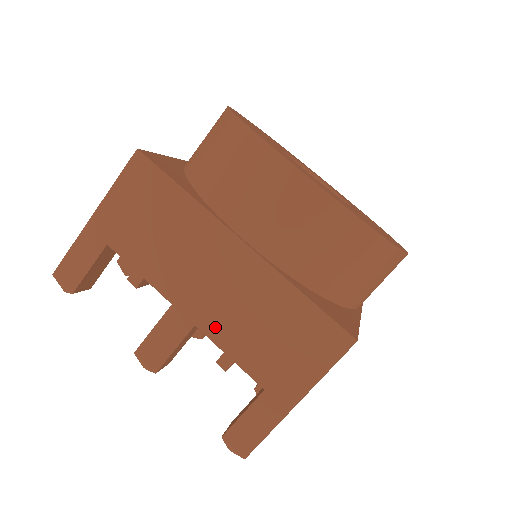
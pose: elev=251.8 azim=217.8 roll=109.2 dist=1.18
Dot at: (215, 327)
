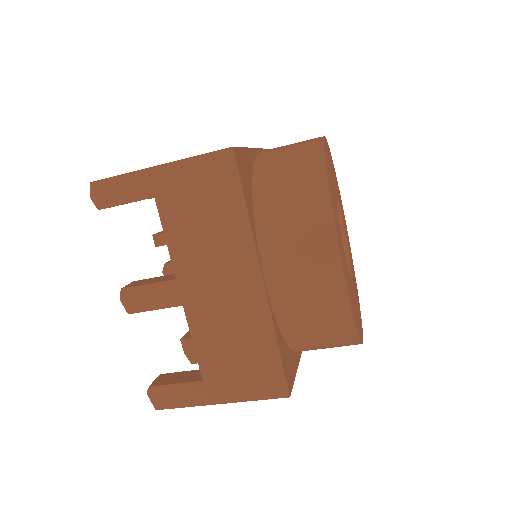
Dot at: (198, 318)
